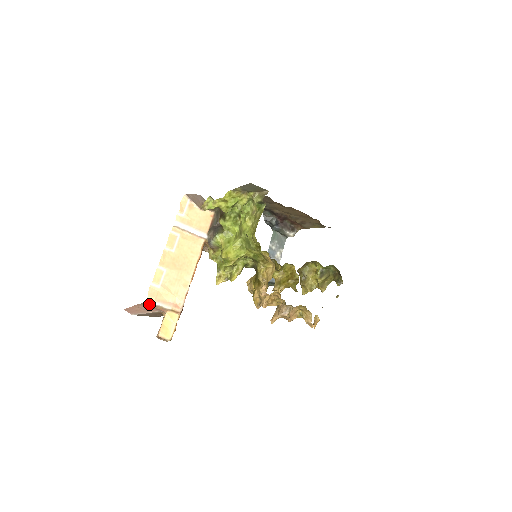
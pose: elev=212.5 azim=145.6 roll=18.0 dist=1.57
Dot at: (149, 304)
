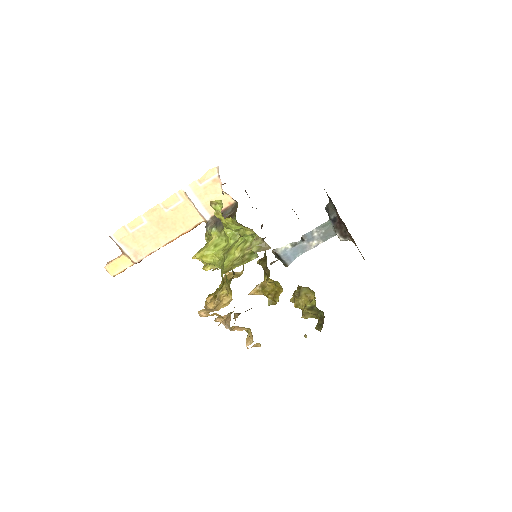
Dot at: (112, 239)
